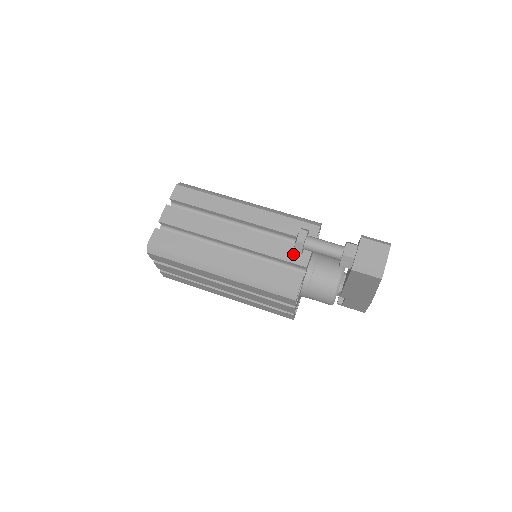
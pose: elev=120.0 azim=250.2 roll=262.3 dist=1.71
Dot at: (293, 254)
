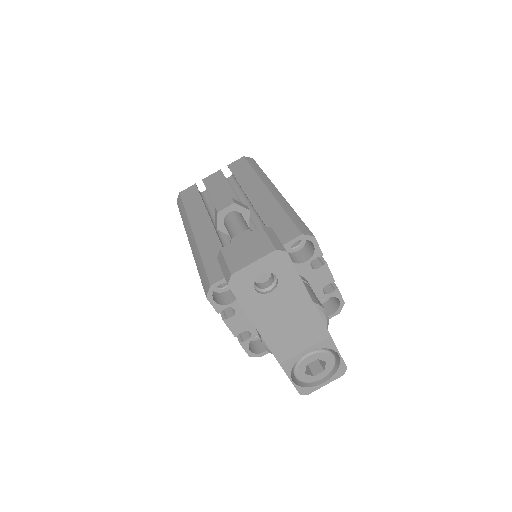
Dot at: occluded
